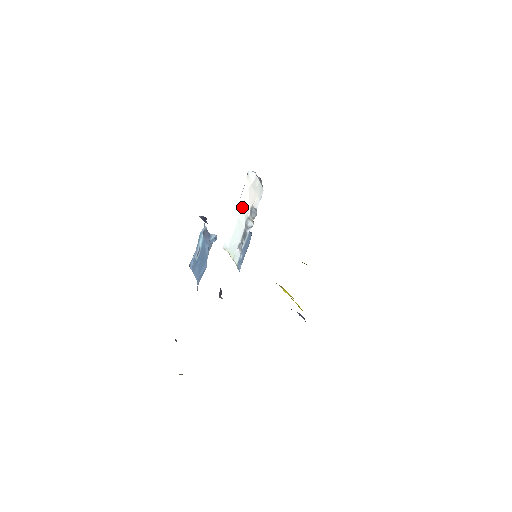
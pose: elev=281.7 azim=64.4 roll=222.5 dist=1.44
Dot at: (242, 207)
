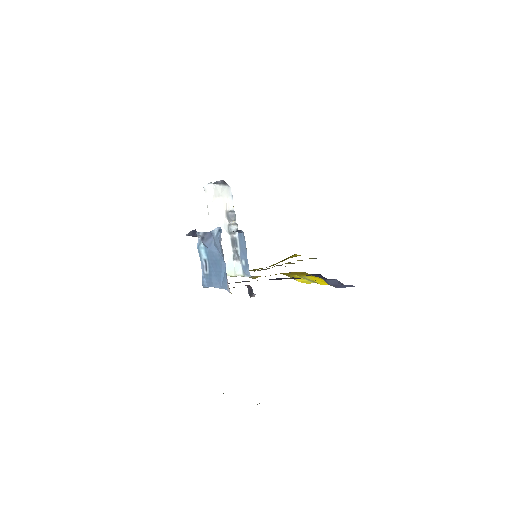
Dot at: (215, 223)
